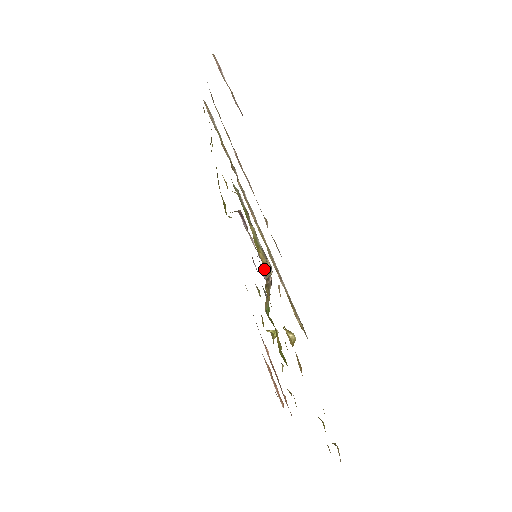
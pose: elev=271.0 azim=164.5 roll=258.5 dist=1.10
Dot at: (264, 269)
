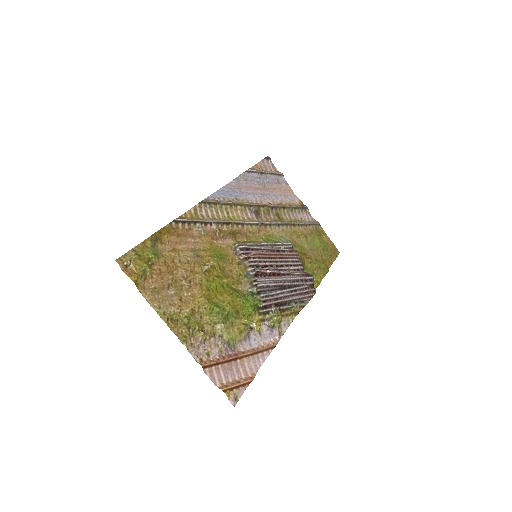
Dot at: (261, 268)
